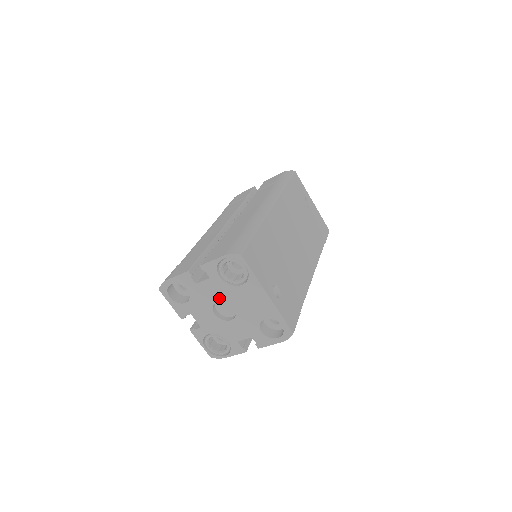
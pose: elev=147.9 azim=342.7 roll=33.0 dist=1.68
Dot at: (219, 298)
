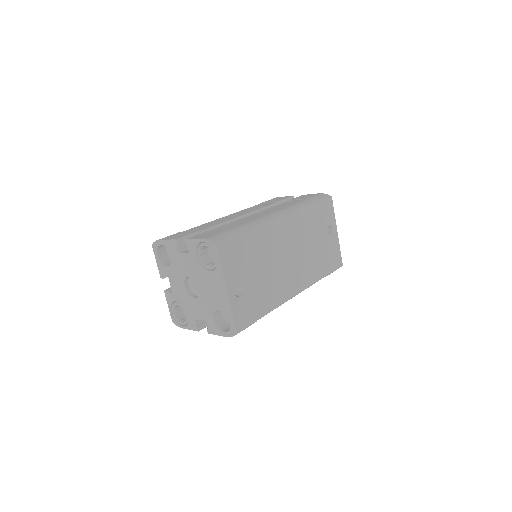
Dot at: (191, 274)
